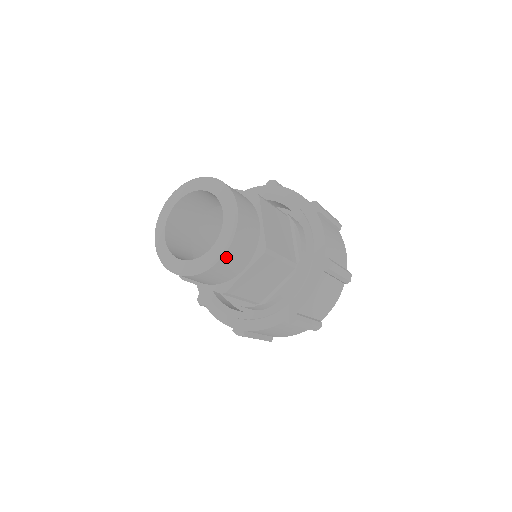
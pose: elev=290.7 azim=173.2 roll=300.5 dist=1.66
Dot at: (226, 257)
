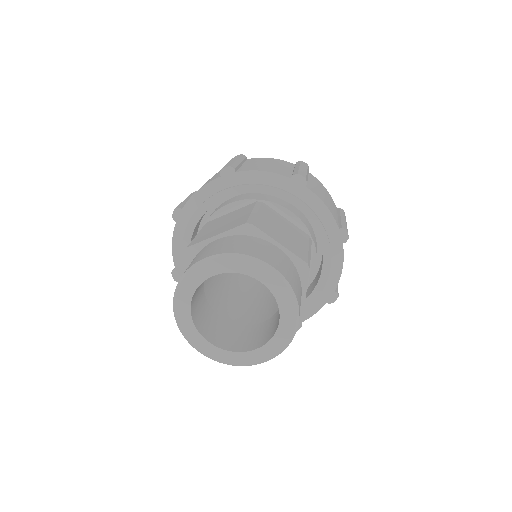
Dot at: occluded
